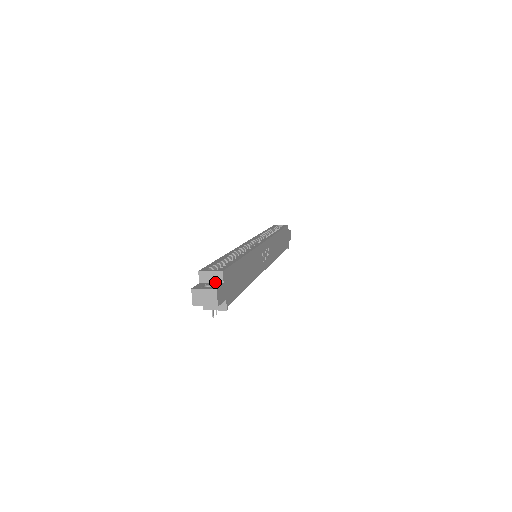
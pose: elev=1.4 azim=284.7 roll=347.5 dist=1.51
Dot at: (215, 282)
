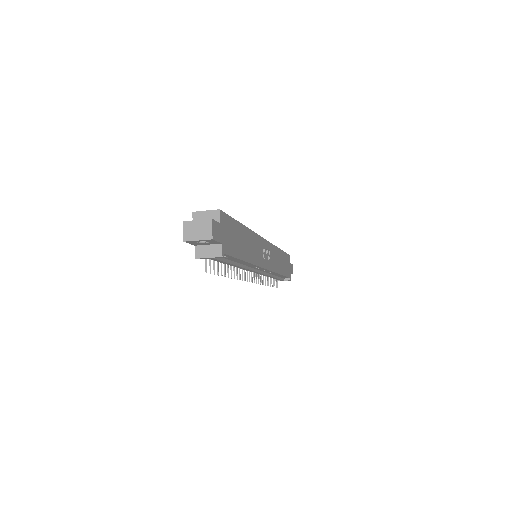
Dot at: occluded
